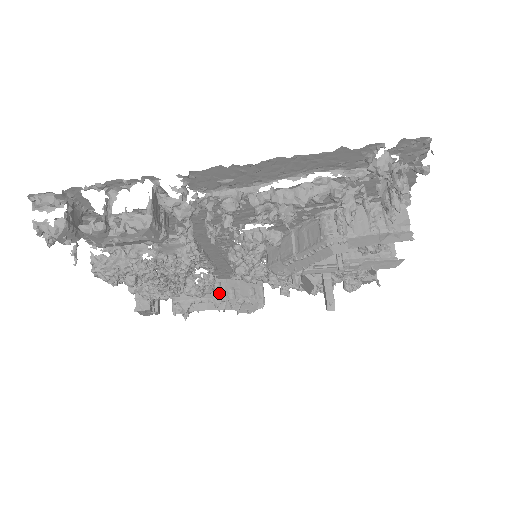
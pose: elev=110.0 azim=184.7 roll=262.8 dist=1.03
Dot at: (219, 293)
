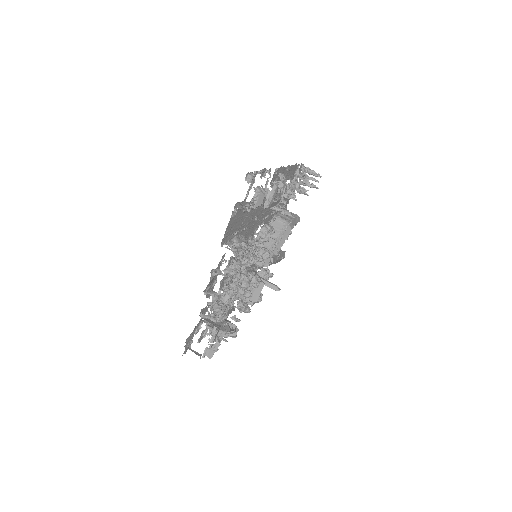
Dot at: occluded
